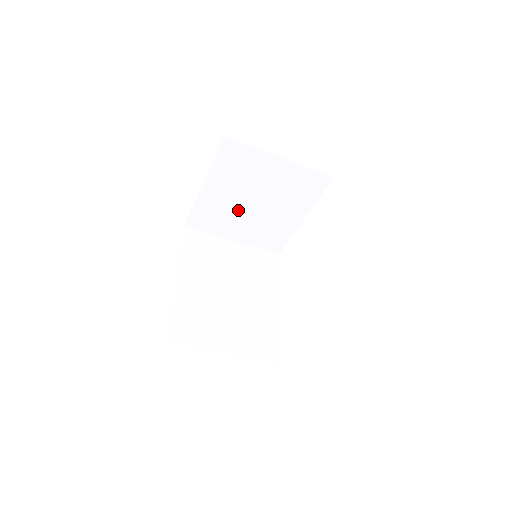
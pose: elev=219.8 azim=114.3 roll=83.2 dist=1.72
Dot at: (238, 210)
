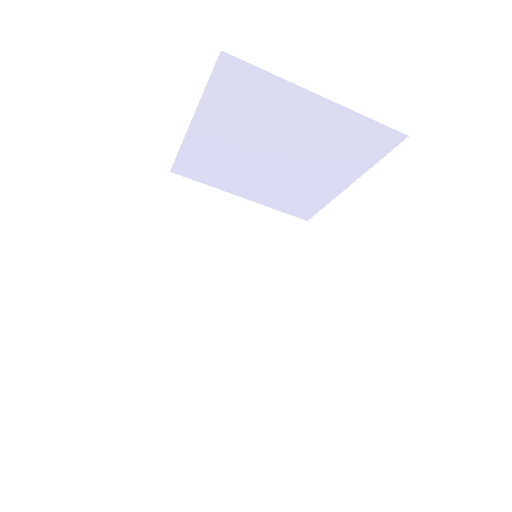
Dot at: (248, 162)
